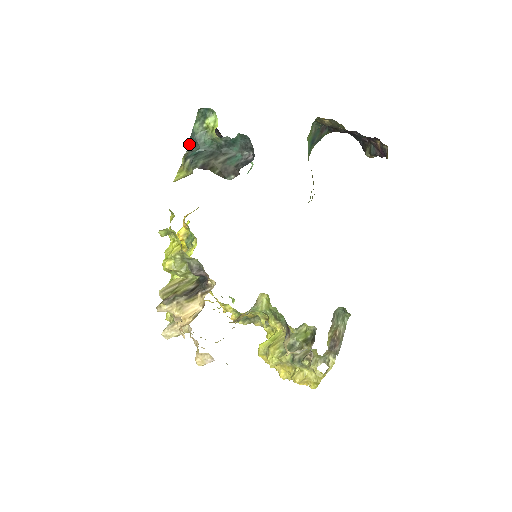
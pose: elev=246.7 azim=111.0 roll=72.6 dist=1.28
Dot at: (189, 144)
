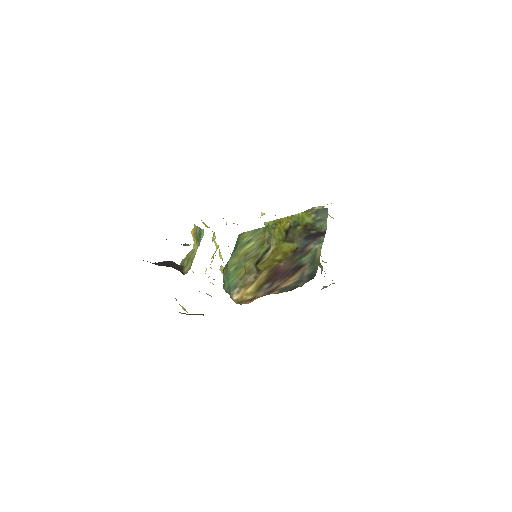
Dot at: occluded
